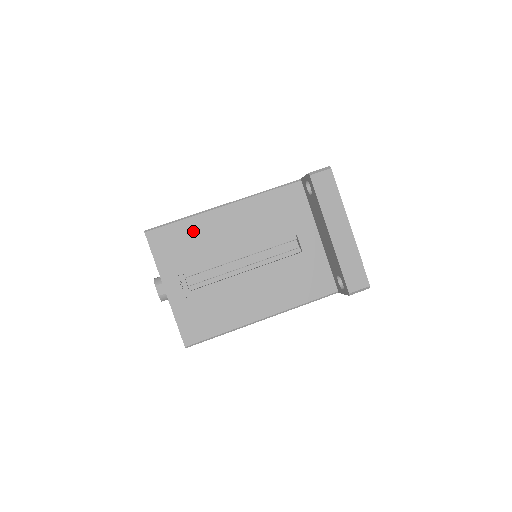
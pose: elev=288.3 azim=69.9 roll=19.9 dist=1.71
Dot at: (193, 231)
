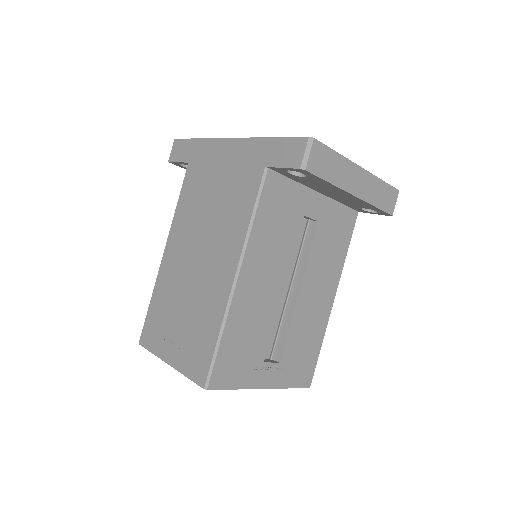
Dot at: (238, 331)
